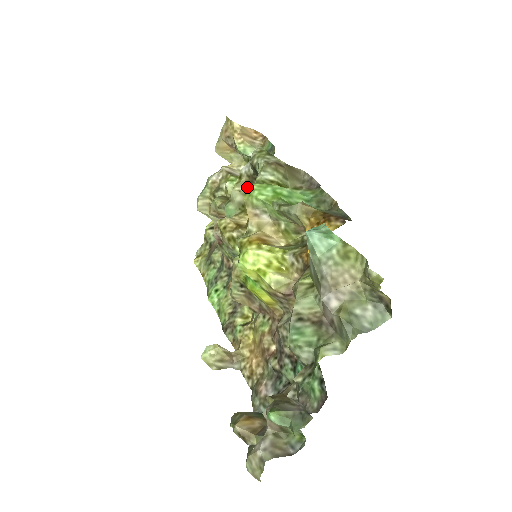
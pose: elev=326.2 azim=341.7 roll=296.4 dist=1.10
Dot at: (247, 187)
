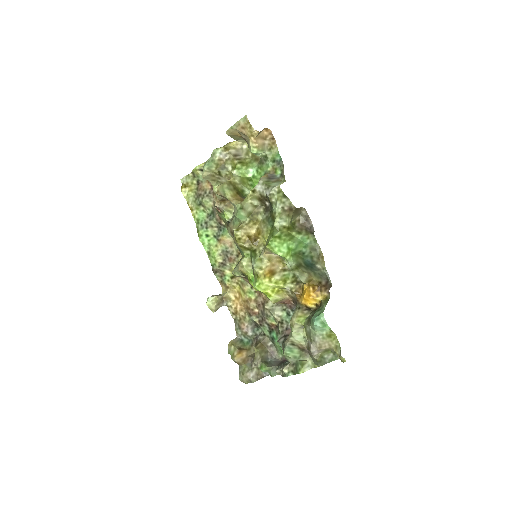
Dot at: (257, 201)
